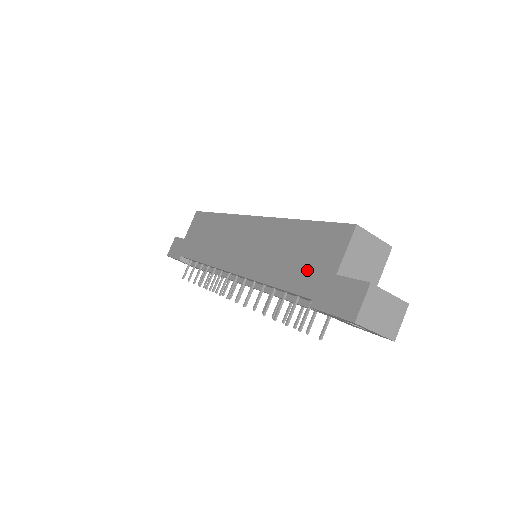
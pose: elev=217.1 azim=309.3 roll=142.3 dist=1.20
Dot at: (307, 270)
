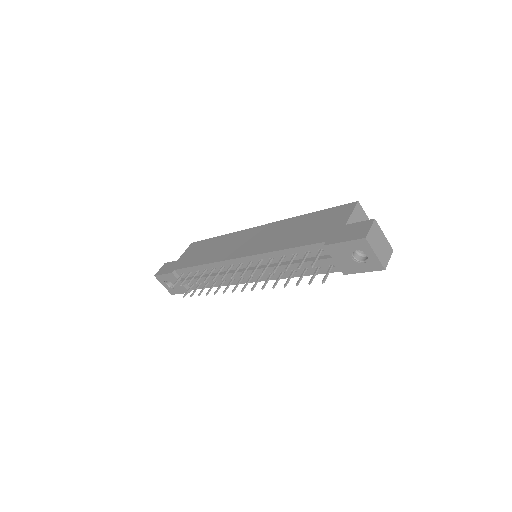
Dot at: (318, 231)
